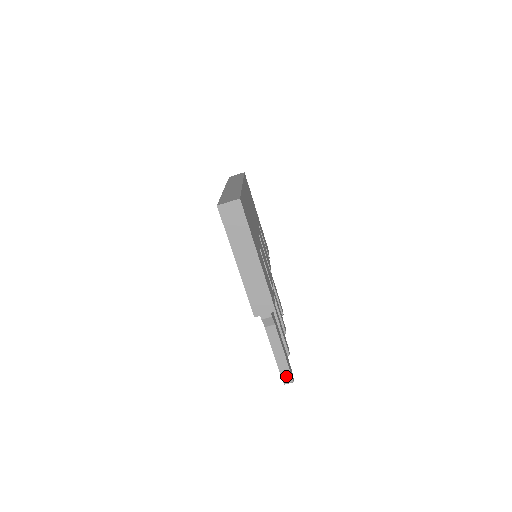
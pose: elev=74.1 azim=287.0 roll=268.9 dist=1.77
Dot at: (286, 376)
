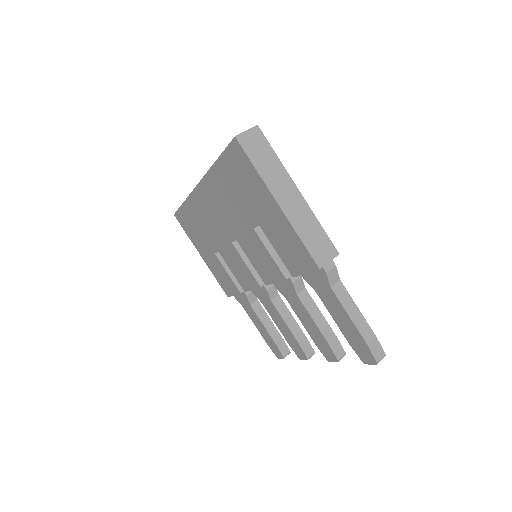
Dot at: (376, 349)
